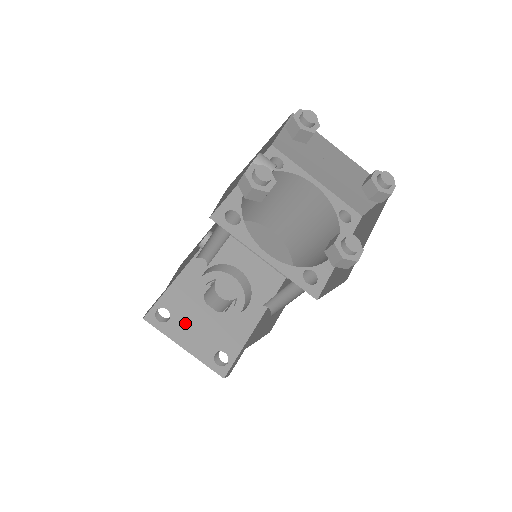
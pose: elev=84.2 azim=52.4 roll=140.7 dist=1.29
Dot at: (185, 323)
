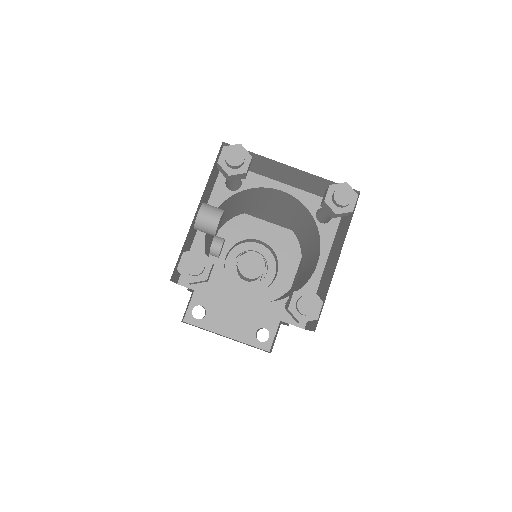
Dot at: (221, 313)
